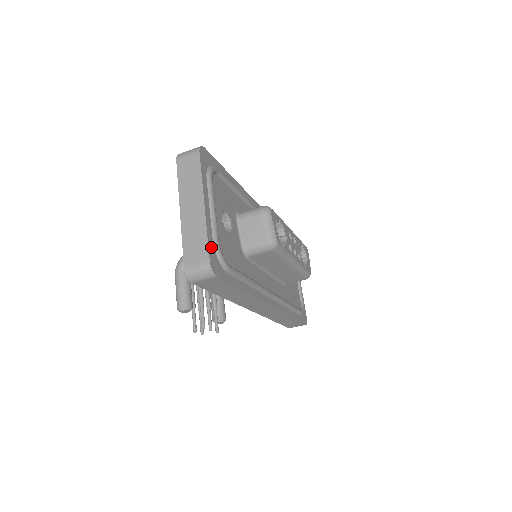
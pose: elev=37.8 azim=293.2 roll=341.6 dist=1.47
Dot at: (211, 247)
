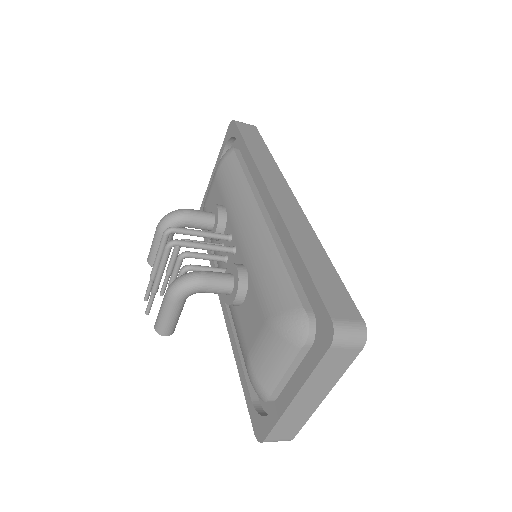
Dot at: occluded
